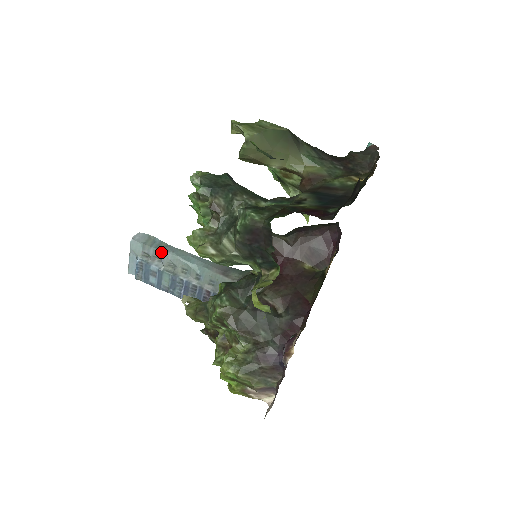
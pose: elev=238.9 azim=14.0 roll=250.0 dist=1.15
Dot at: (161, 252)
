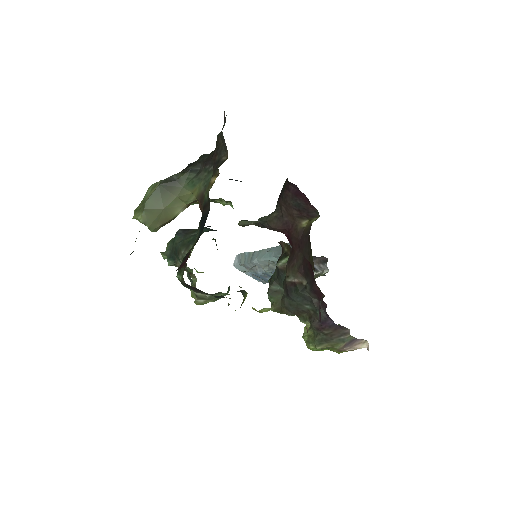
Dot at: (251, 263)
